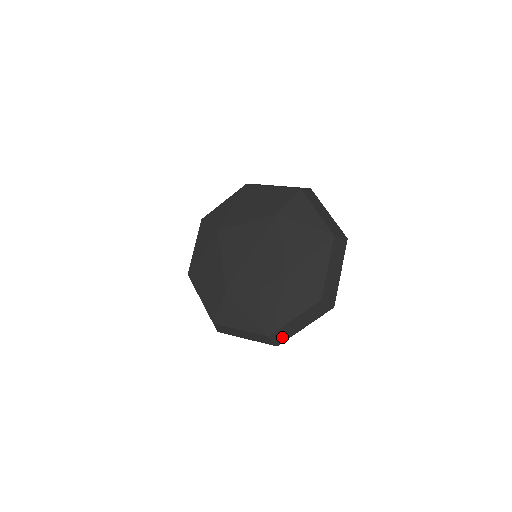
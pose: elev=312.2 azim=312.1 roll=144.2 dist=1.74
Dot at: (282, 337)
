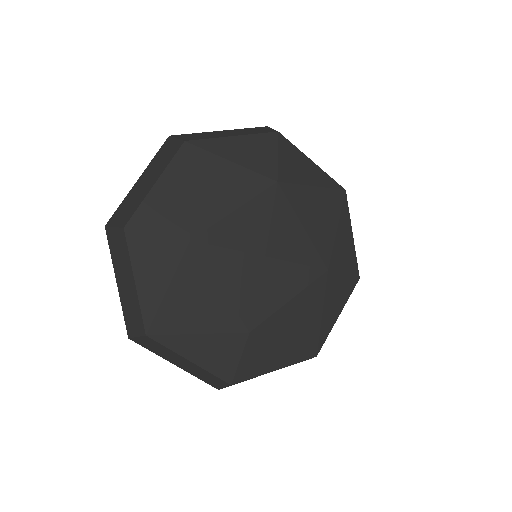
Dot at: (149, 345)
